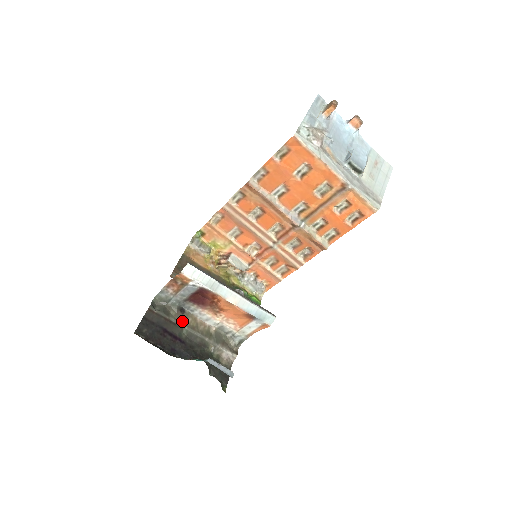
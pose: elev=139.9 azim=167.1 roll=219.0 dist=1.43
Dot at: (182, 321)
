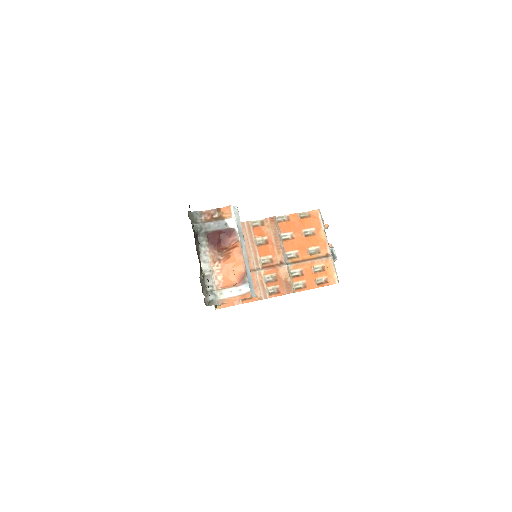
Dot at: (196, 241)
